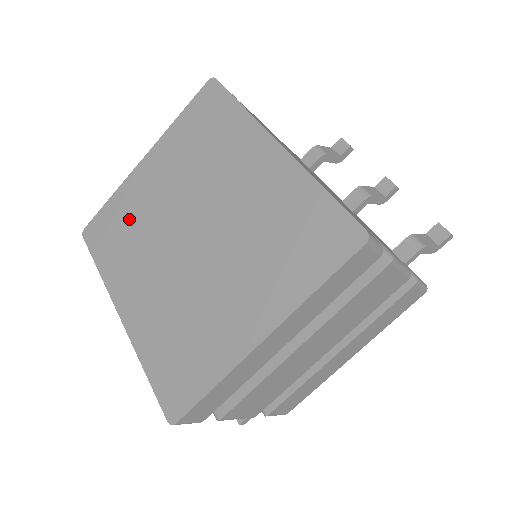
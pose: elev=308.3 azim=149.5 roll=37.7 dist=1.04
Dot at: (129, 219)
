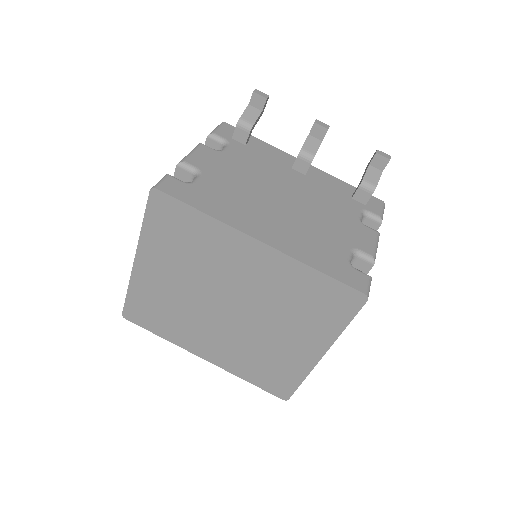
Dot at: (160, 304)
